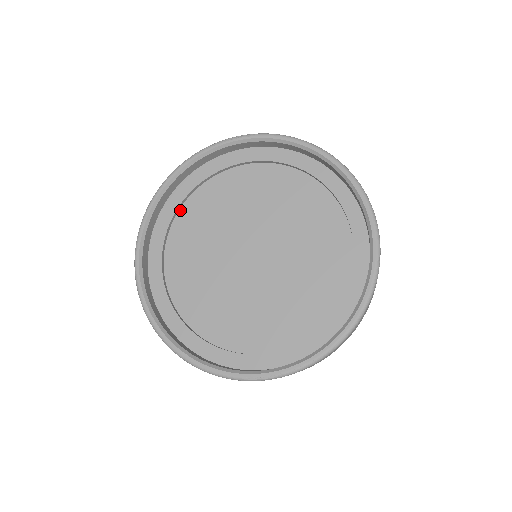
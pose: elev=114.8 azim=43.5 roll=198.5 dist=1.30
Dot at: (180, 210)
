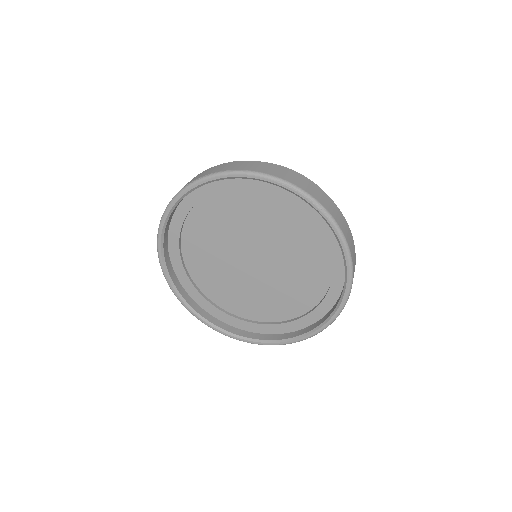
Dot at: (242, 186)
